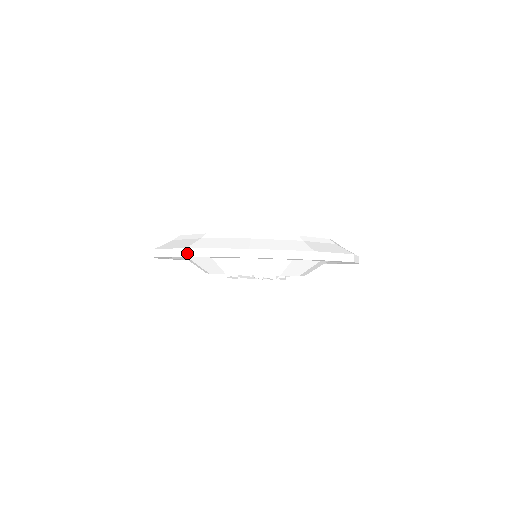
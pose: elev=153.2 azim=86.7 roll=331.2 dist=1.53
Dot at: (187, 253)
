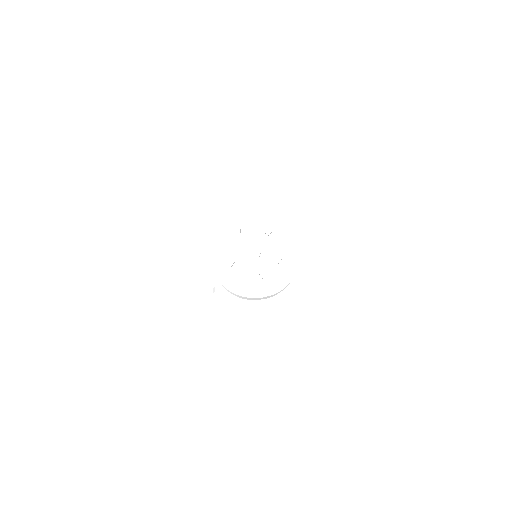
Dot at: (210, 178)
